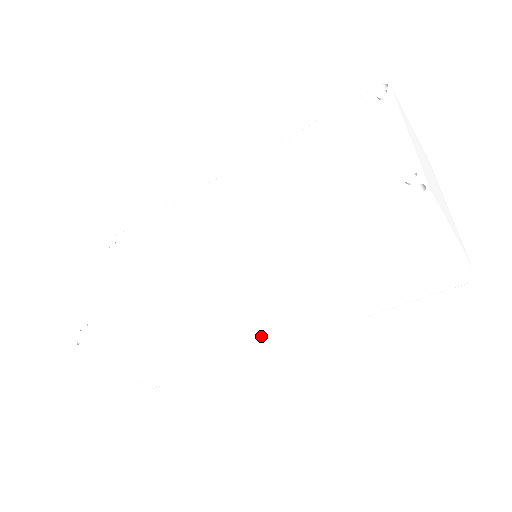
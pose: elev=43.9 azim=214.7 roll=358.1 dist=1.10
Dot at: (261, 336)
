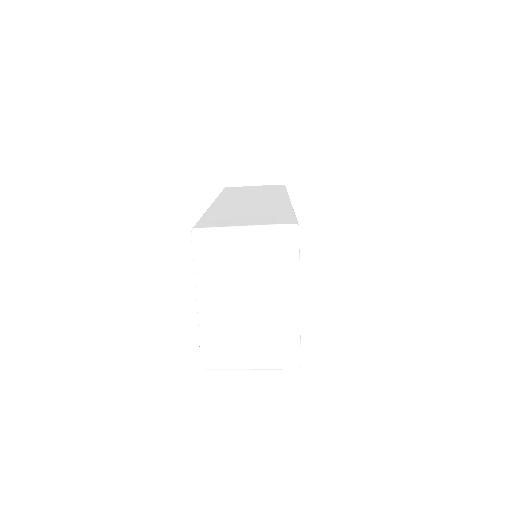
Dot at: occluded
